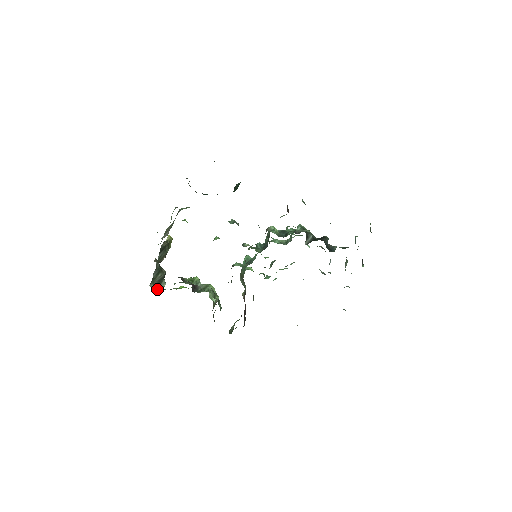
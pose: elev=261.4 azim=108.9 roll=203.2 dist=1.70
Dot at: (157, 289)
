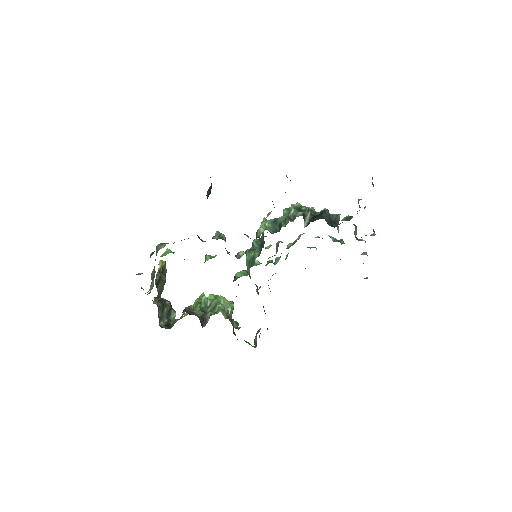
Dot at: (168, 324)
